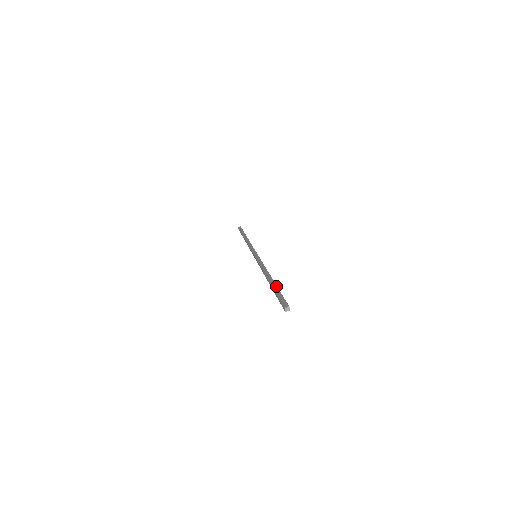
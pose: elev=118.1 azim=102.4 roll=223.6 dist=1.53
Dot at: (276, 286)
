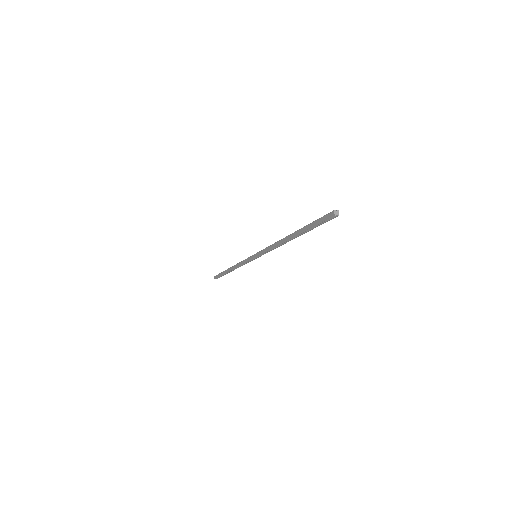
Dot at: occluded
